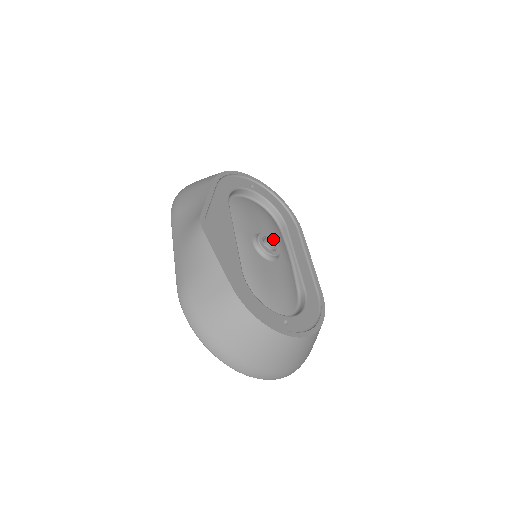
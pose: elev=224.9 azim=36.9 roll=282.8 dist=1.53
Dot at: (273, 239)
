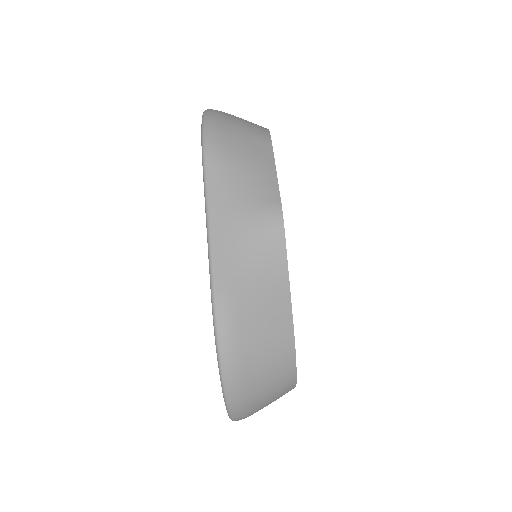
Dot at: occluded
